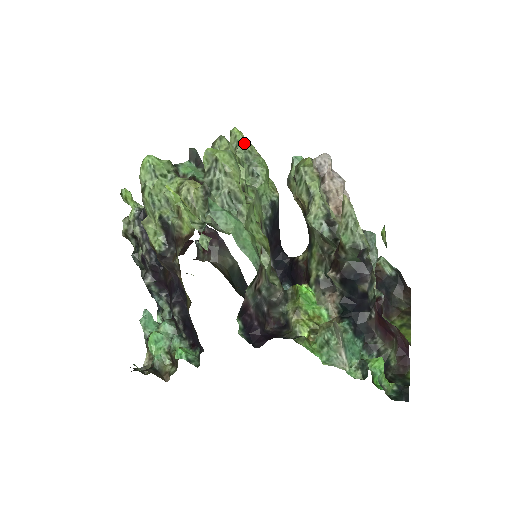
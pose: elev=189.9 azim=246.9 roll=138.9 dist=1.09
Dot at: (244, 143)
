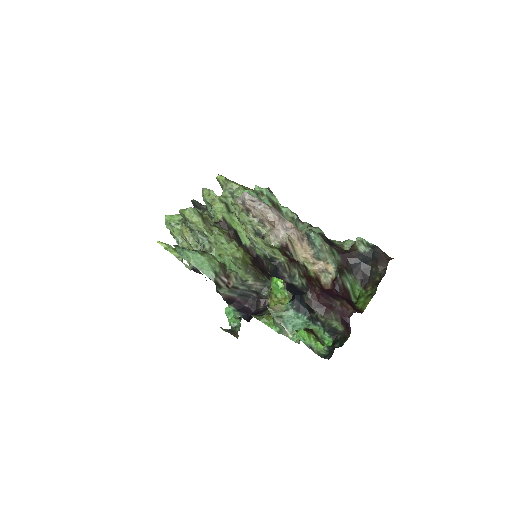
Dot at: (225, 184)
